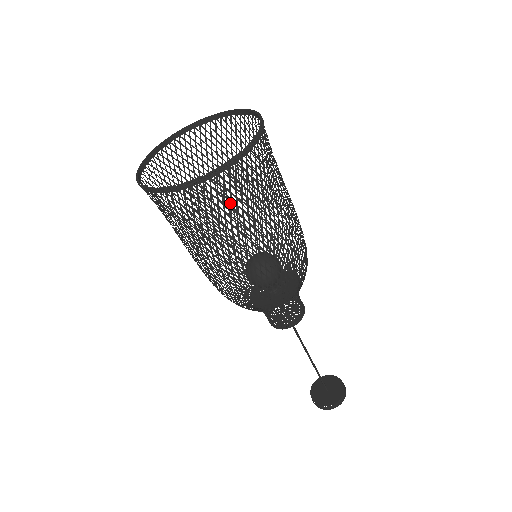
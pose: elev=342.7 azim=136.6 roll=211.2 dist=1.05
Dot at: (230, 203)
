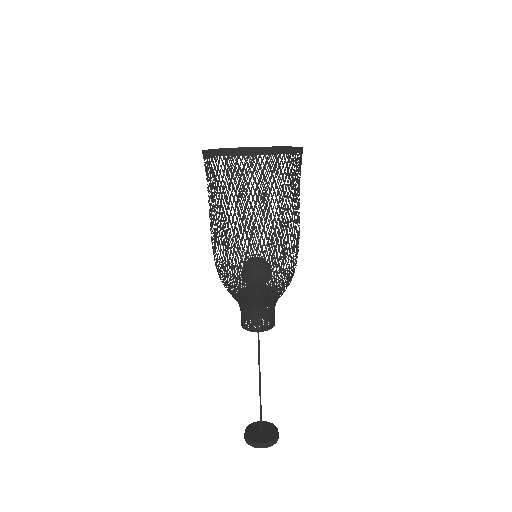
Dot at: (294, 178)
